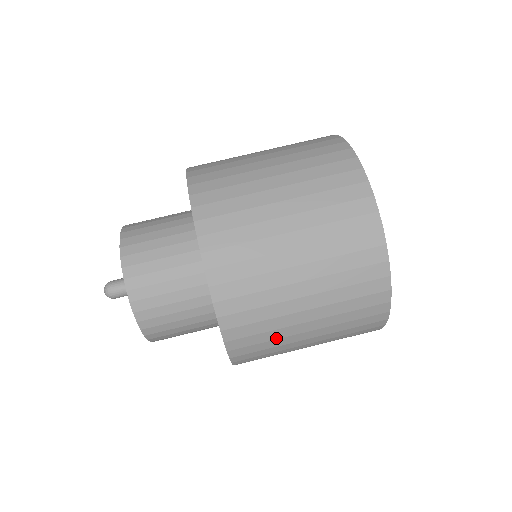
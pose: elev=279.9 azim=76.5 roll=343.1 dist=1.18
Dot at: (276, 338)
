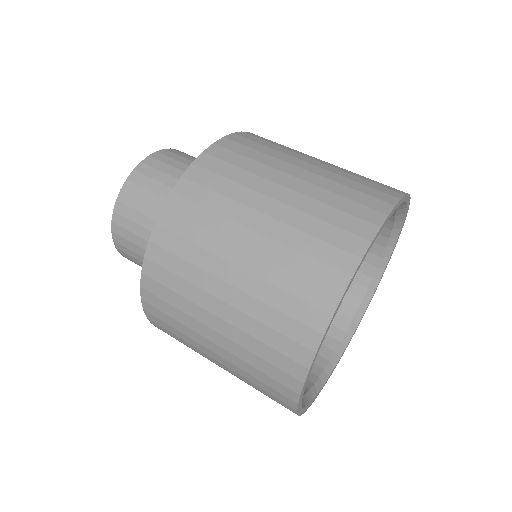
Dot at: (196, 264)
